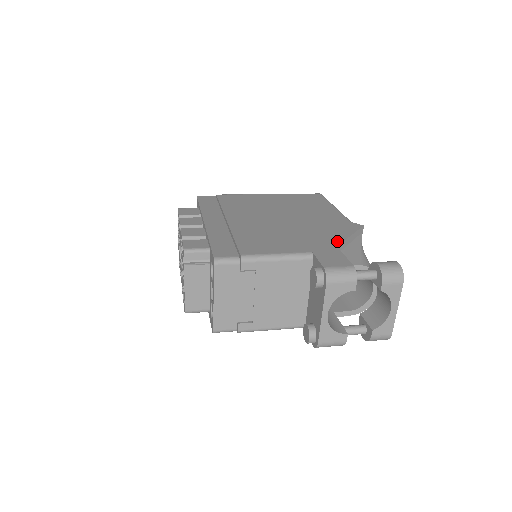
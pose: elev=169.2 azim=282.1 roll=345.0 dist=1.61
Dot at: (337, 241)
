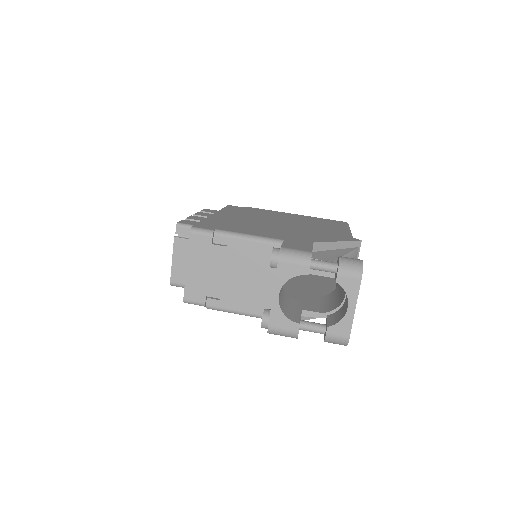
Dot at: (318, 240)
